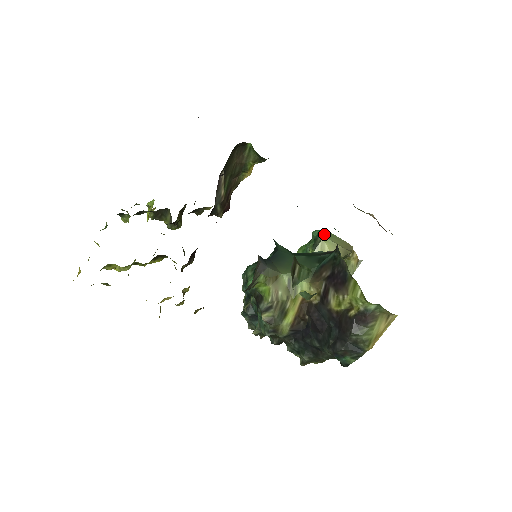
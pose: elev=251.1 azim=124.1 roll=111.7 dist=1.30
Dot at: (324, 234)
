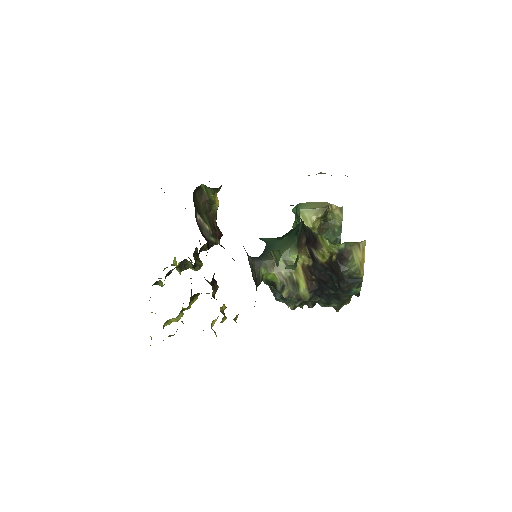
Dot at: (299, 207)
